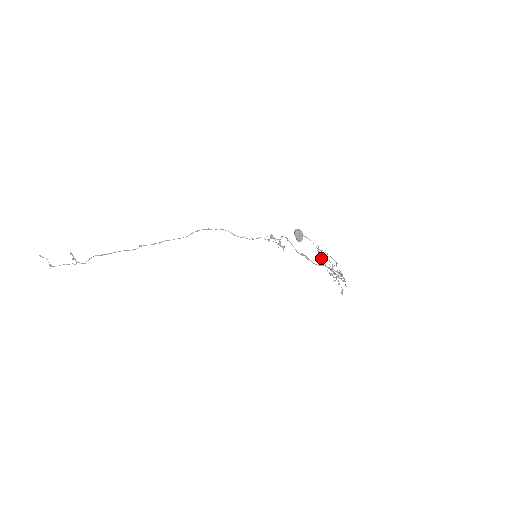
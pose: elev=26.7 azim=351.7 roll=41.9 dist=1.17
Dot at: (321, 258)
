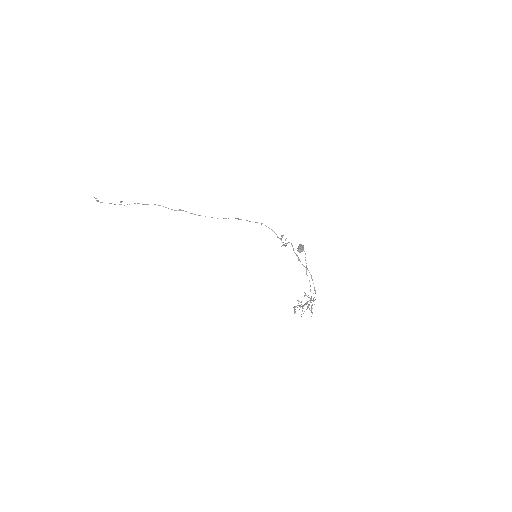
Dot at: occluded
